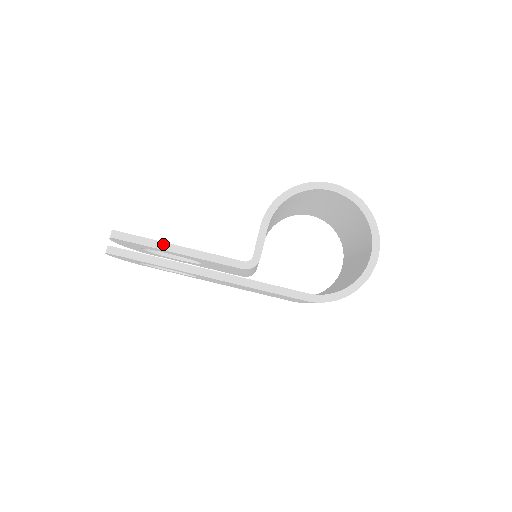
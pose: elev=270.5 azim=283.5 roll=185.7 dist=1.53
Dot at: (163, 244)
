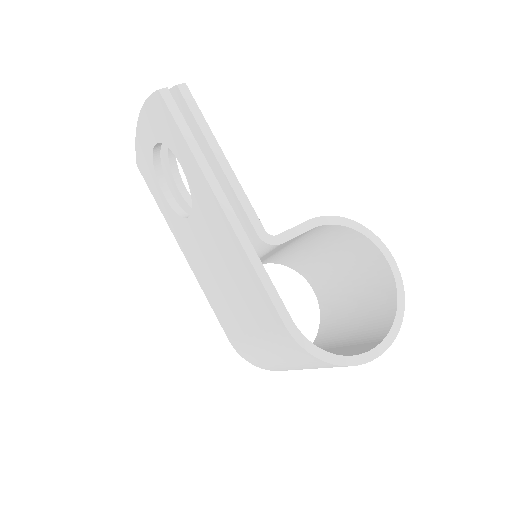
Dot at: (213, 139)
